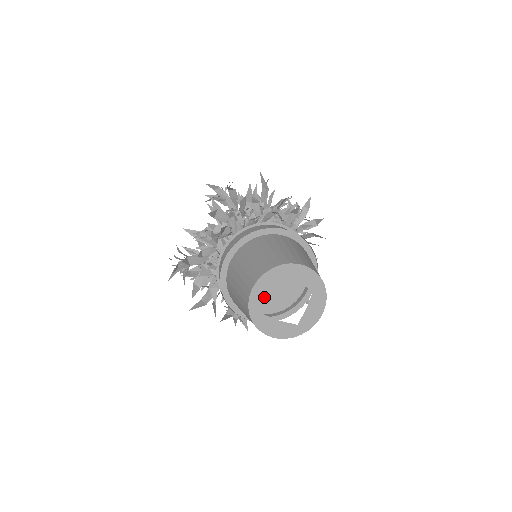
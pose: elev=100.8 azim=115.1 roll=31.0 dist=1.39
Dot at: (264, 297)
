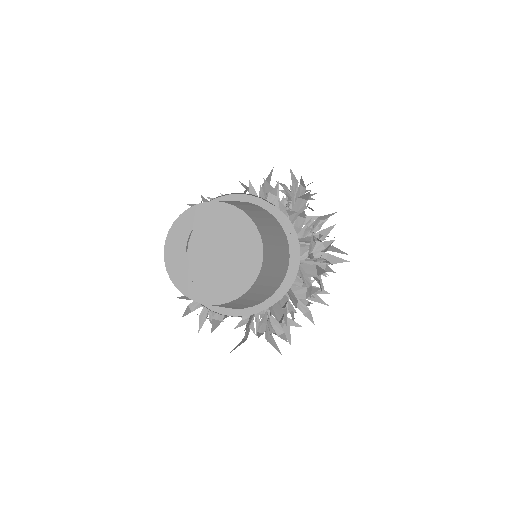
Dot at: (182, 261)
